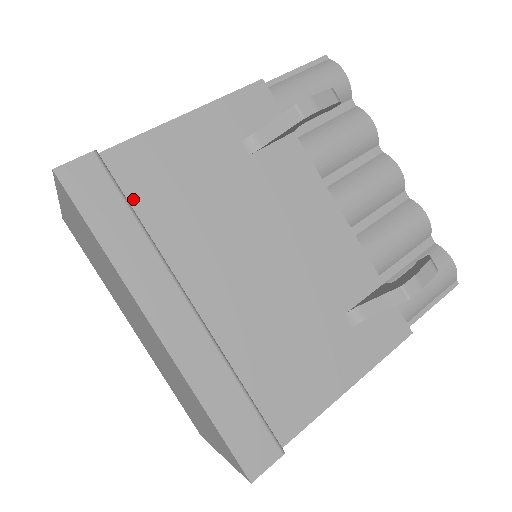
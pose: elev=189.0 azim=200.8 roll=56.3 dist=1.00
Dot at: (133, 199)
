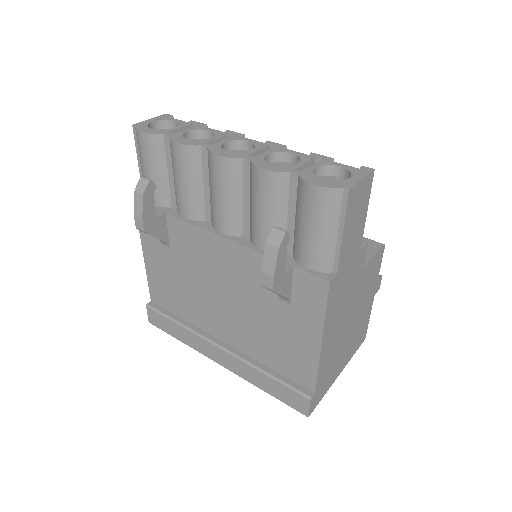
Dot at: (172, 310)
